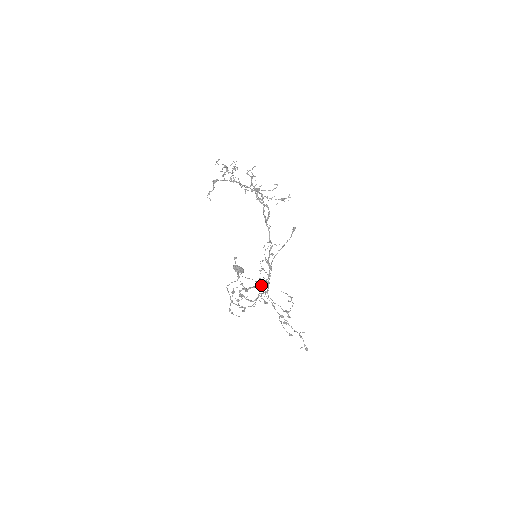
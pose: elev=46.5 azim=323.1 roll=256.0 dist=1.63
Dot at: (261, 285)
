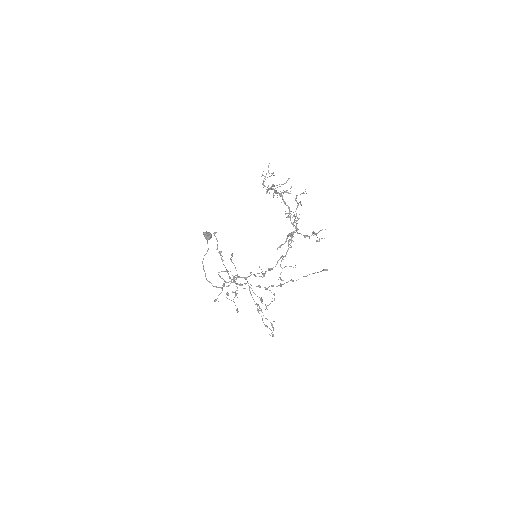
Dot at: (256, 286)
